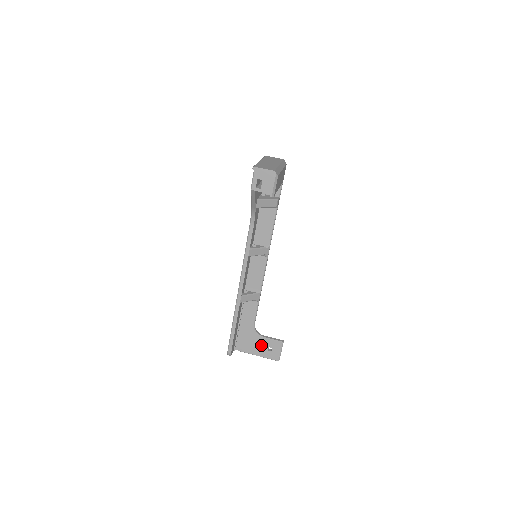
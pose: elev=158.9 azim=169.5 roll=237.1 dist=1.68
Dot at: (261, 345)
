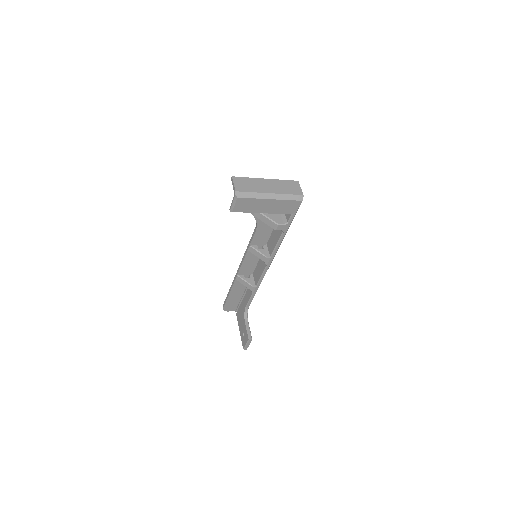
Dot at: (243, 326)
